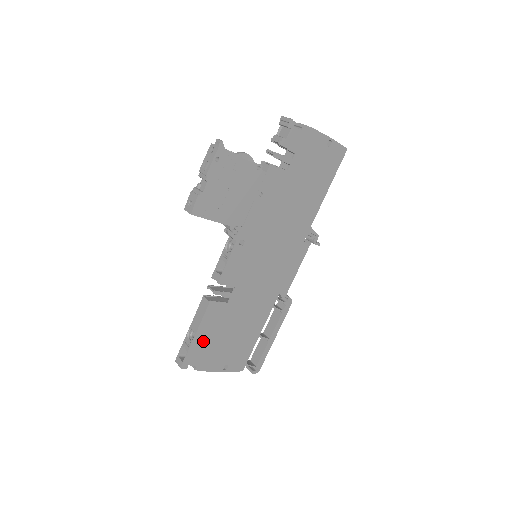
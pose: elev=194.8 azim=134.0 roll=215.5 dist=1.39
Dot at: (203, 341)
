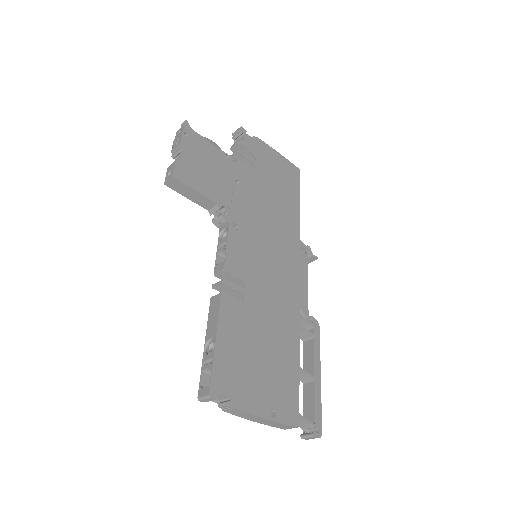
Dot at: (229, 354)
